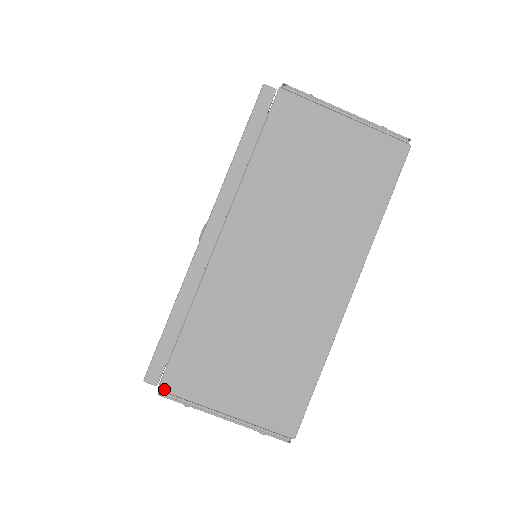
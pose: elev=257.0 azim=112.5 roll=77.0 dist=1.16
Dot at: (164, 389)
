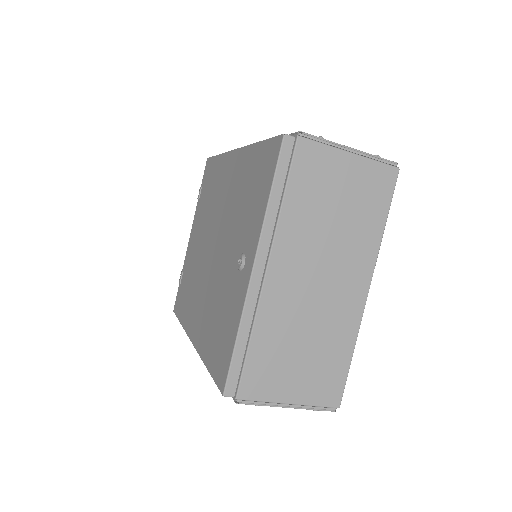
Dot at: (241, 398)
